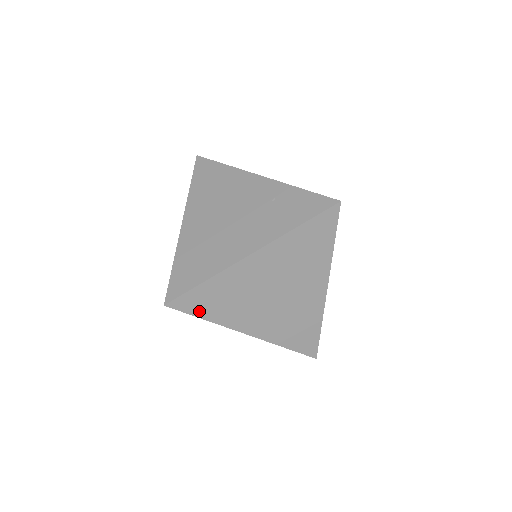
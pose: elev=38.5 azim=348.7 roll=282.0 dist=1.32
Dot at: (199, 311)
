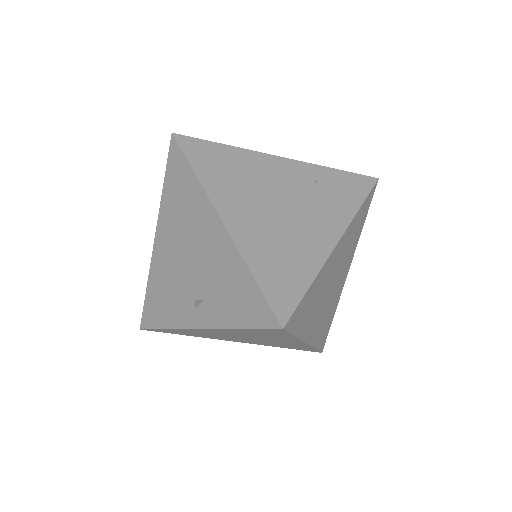
Dot at: (296, 326)
